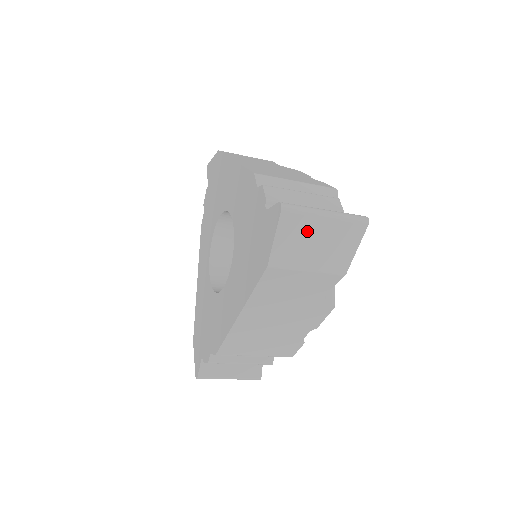
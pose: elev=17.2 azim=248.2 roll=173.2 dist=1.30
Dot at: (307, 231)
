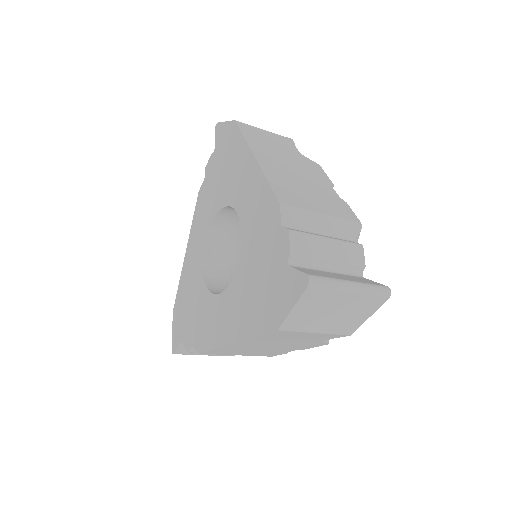
Dot at: (327, 303)
